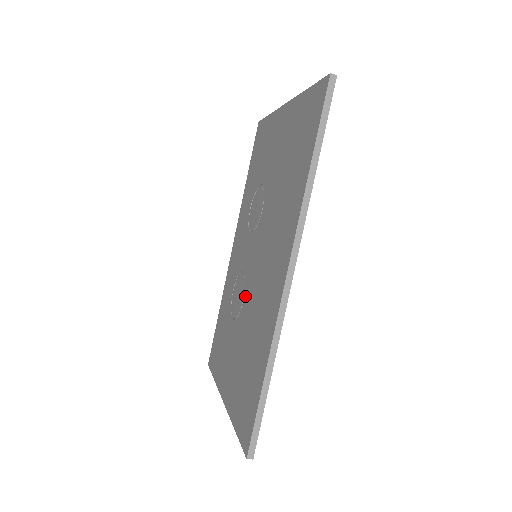
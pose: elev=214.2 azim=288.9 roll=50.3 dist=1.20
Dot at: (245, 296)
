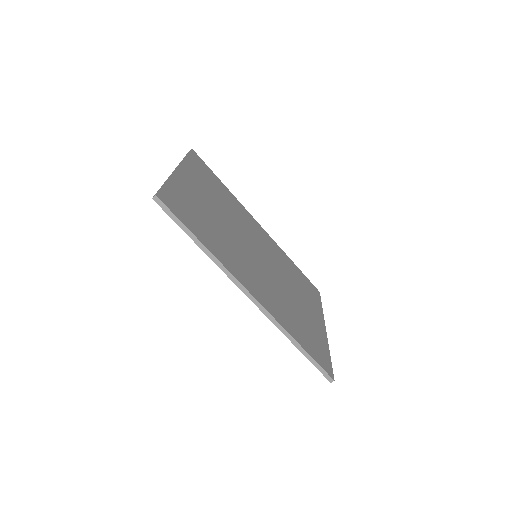
Dot at: occluded
